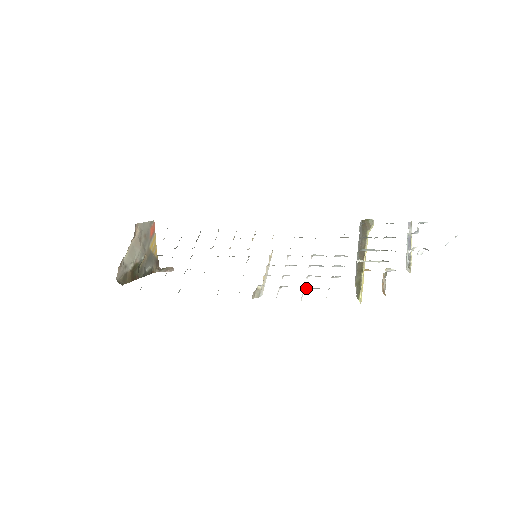
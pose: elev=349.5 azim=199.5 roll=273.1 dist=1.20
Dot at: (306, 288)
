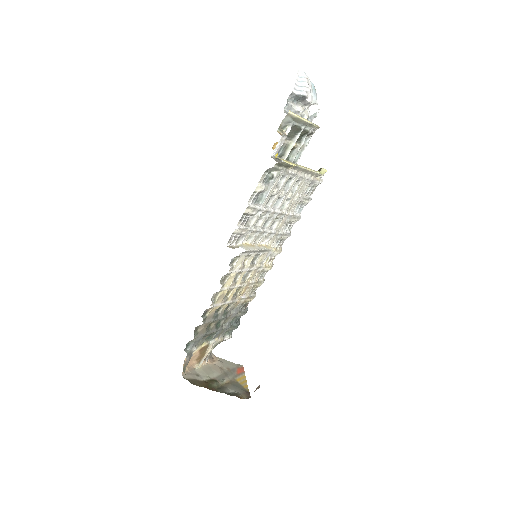
Dot at: (257, 204)
